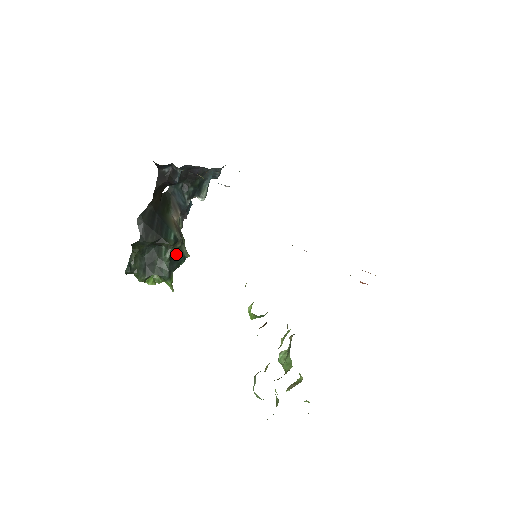
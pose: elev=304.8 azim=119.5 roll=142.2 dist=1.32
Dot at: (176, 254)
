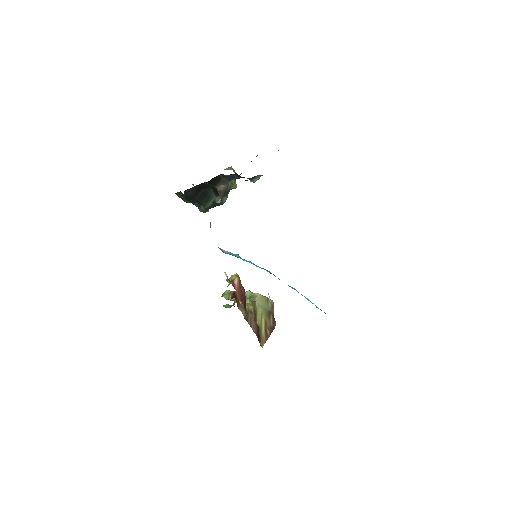
Dot at: occluded
